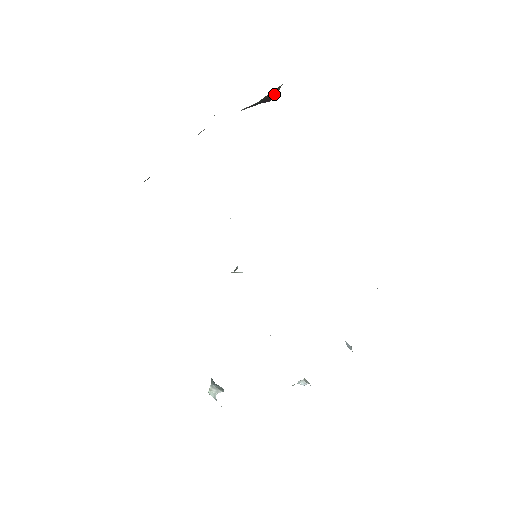
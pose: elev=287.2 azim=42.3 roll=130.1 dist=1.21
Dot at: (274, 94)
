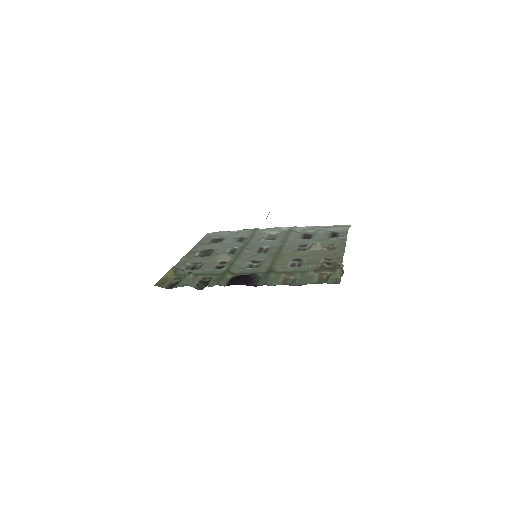
Dot at: occluded
